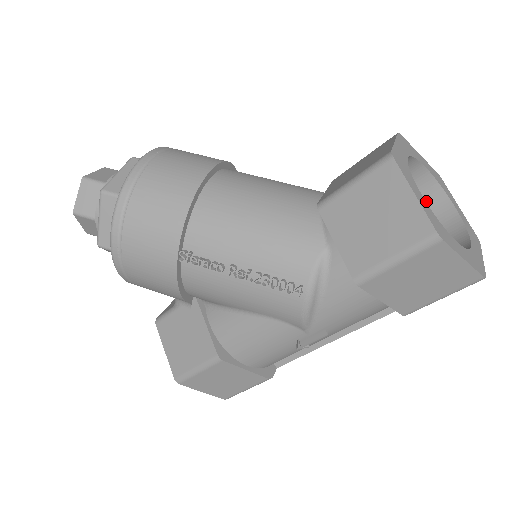
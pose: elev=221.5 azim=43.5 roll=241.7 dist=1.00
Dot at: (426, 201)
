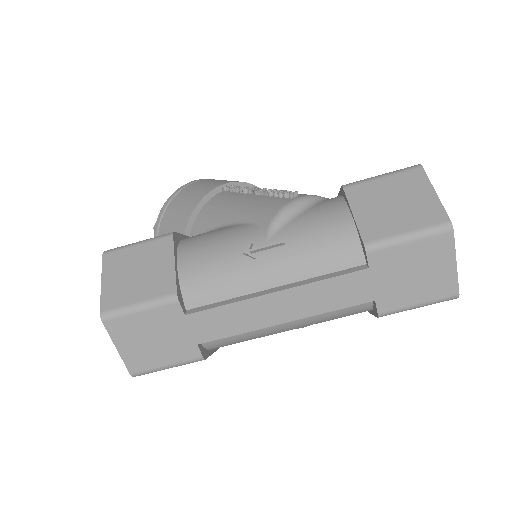
Dot at: occluded
